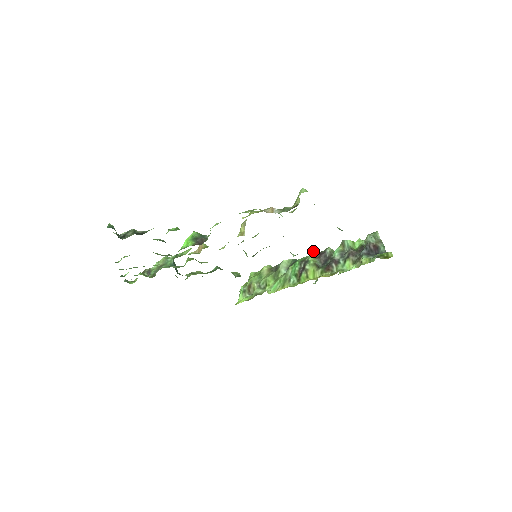
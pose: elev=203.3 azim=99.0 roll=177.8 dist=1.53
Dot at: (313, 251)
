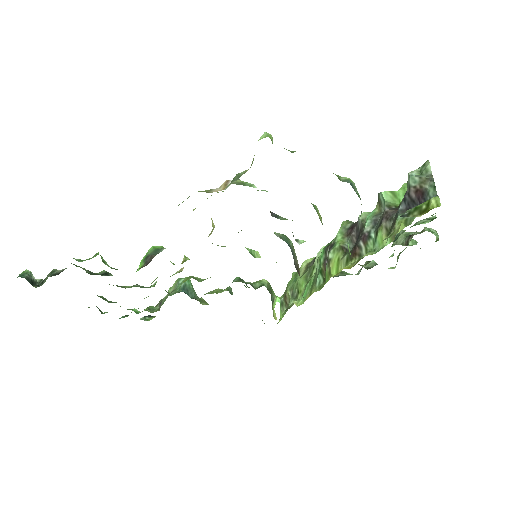
Dot at: (344, 225)
